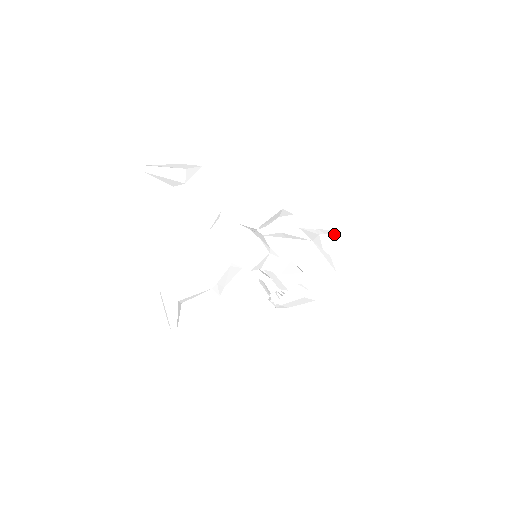
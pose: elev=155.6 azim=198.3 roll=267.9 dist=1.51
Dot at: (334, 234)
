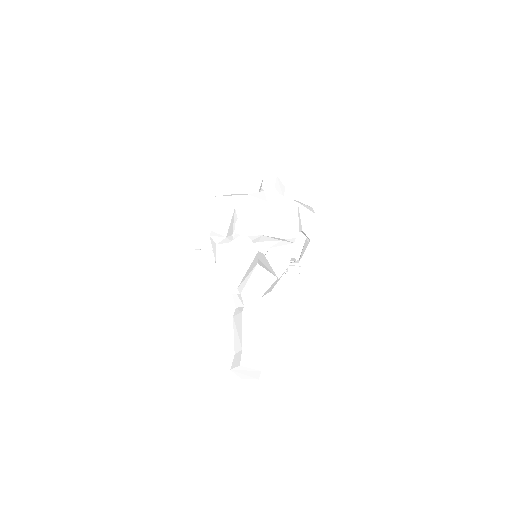
Dot at: (276, 180)
